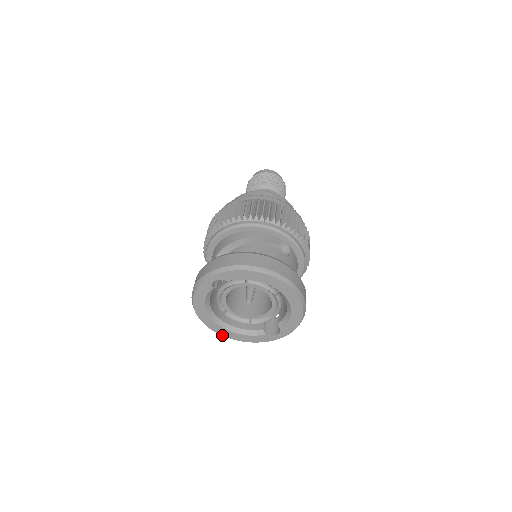
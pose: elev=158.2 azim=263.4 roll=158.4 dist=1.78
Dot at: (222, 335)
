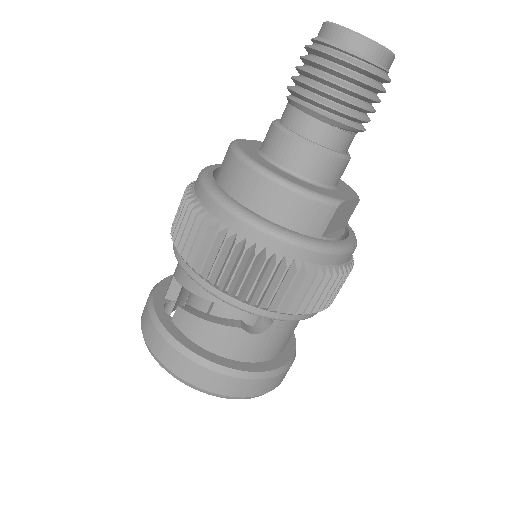
Dot at: occluded
